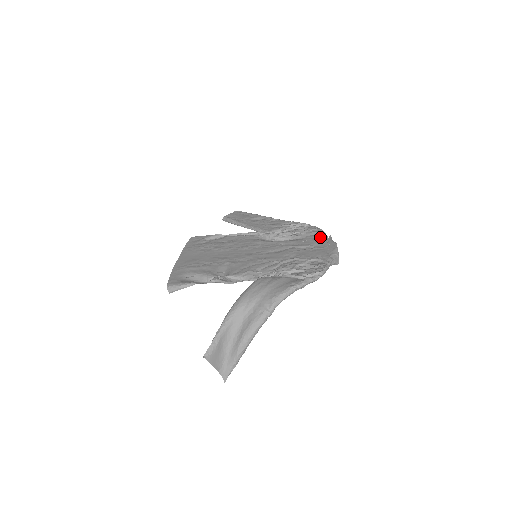
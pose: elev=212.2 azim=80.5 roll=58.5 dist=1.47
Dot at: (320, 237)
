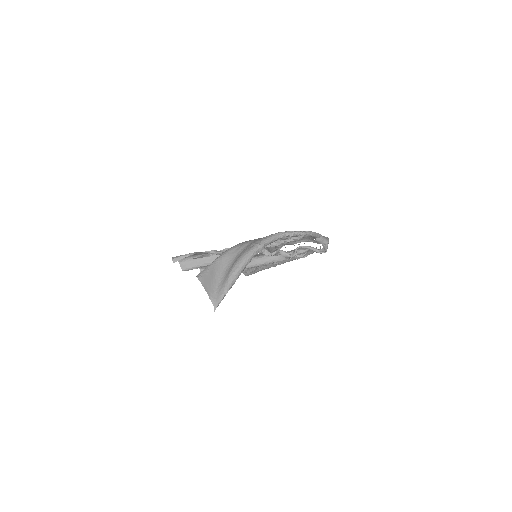
Dot at: occluded
